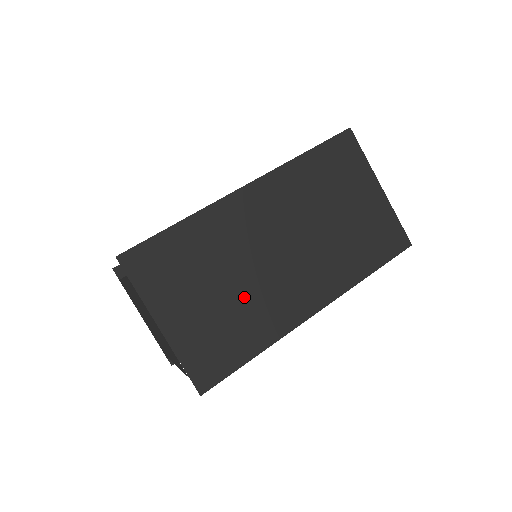
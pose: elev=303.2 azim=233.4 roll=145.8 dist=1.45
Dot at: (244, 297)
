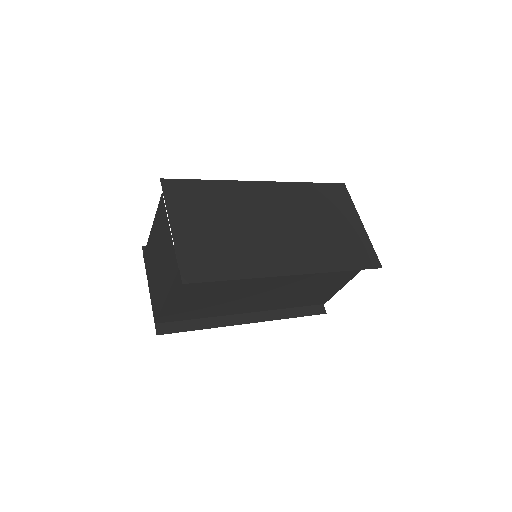
Dot at: (239, 239)
